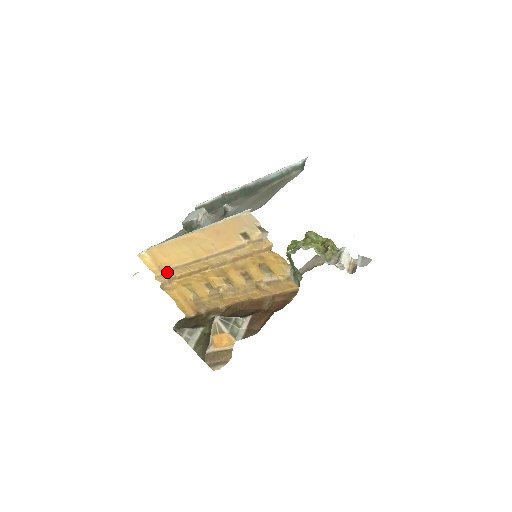
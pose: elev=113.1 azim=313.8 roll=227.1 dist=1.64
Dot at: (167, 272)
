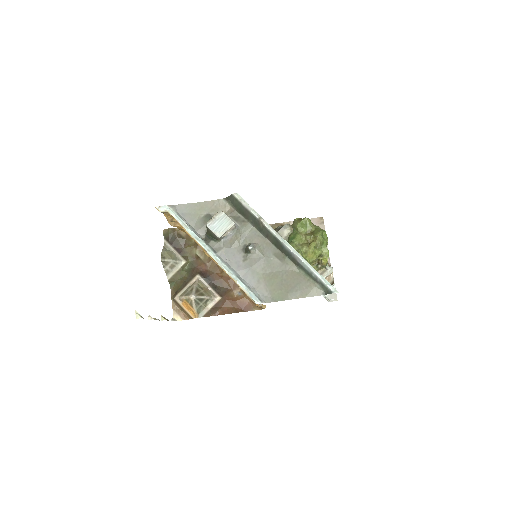
Dot at: occluded
